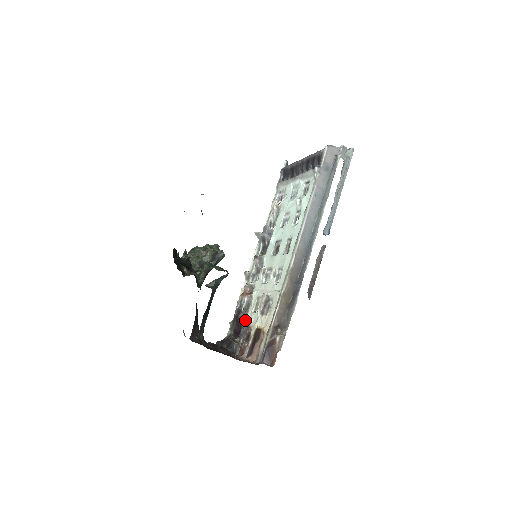
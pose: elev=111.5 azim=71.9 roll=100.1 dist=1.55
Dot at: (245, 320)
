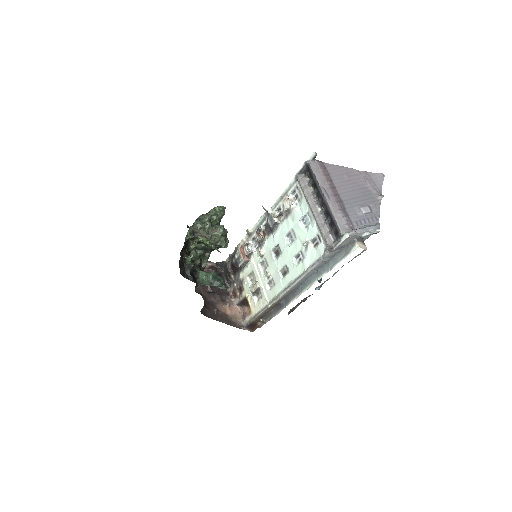
Dot at: (241, 272)
